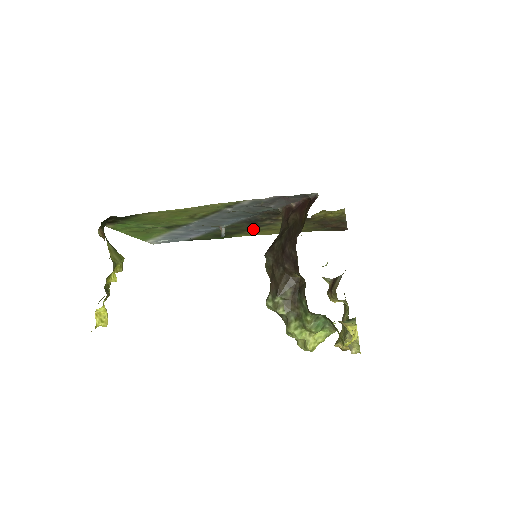
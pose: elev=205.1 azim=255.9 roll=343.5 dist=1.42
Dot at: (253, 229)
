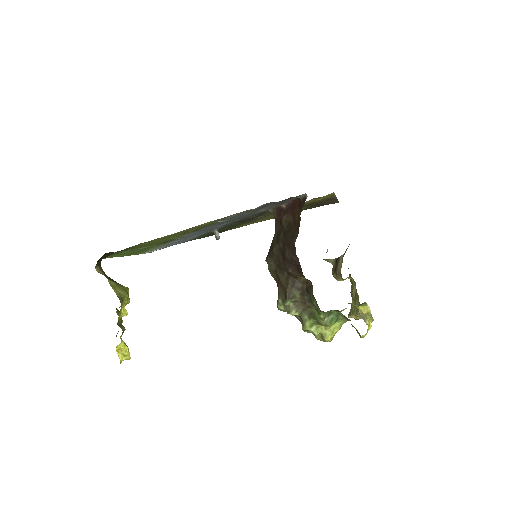
Dot at: occluded
